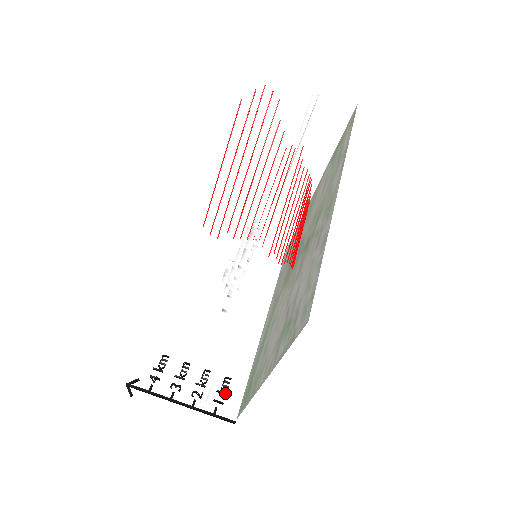
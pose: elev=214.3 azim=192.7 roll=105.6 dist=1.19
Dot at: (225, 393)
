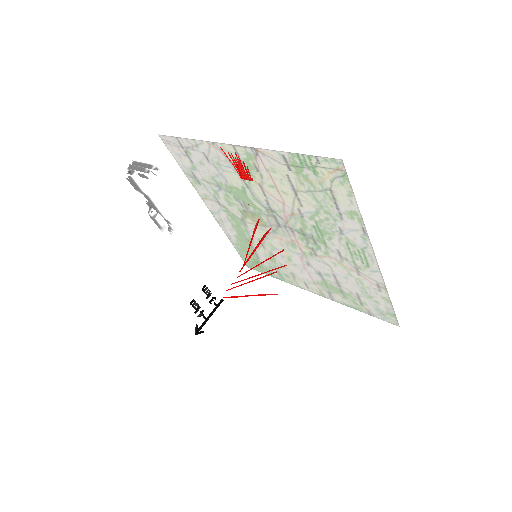
Dot at: occluded
